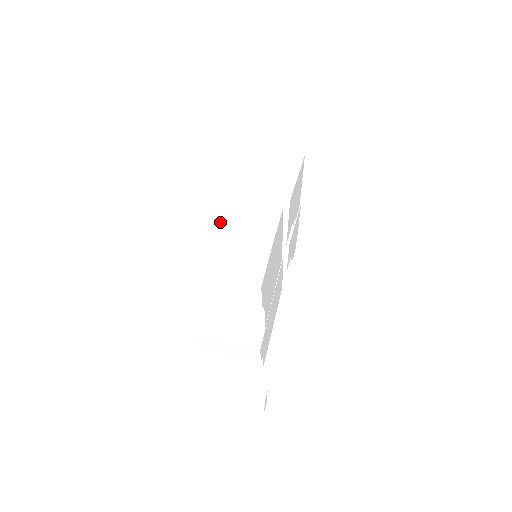
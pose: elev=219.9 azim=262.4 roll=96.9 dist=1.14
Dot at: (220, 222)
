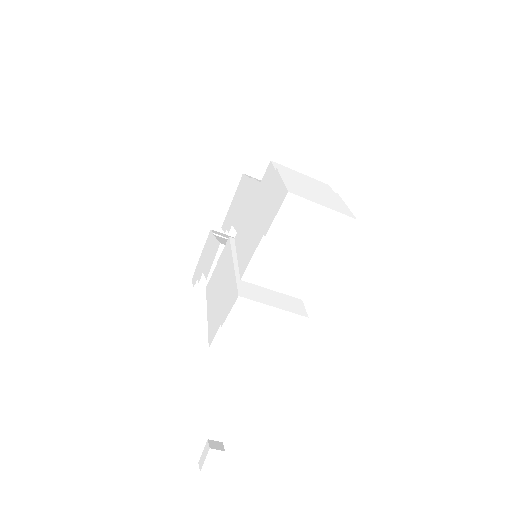
Dot at: occluded
